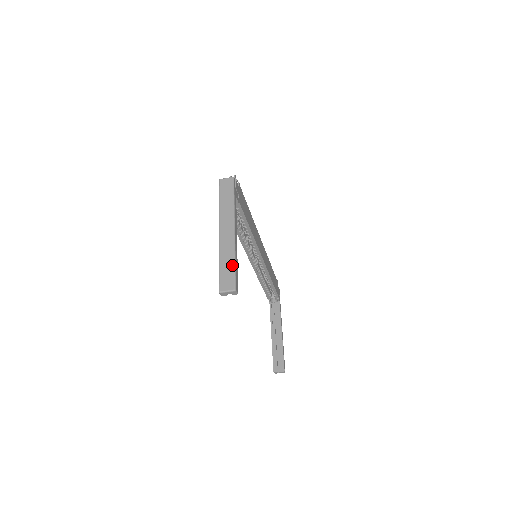
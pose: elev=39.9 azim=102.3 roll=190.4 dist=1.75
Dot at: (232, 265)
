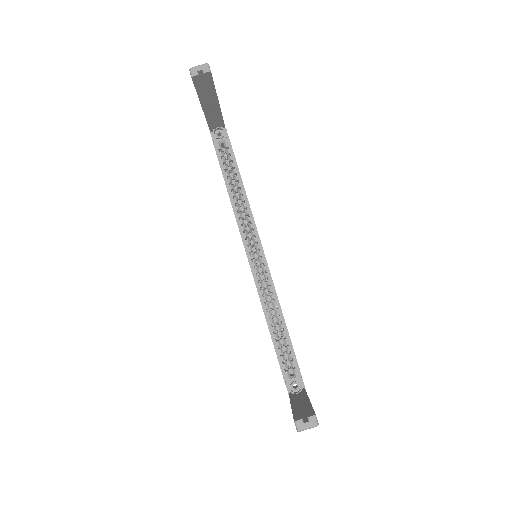
Dot at: occluded
